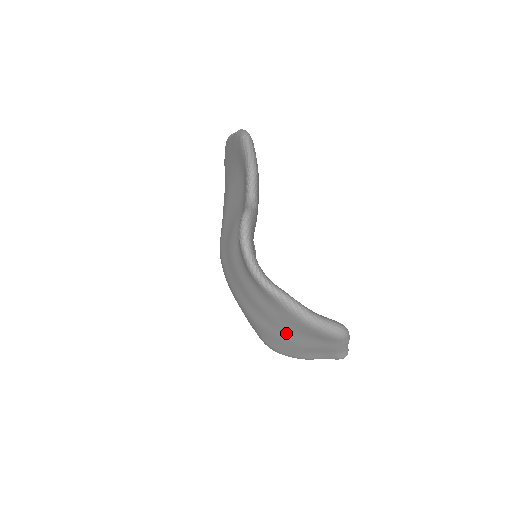
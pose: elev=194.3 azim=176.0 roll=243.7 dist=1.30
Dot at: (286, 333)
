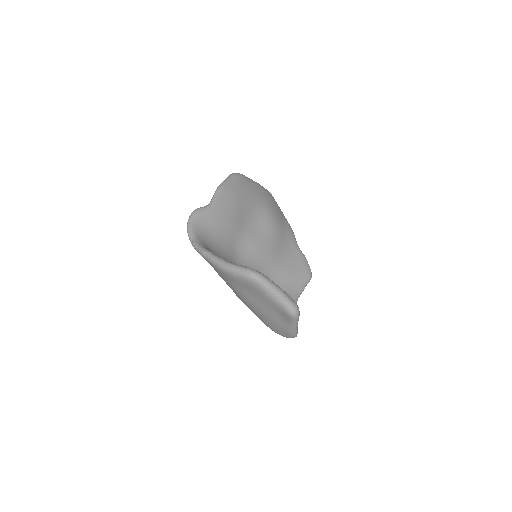
Dot at: (240, 294)
